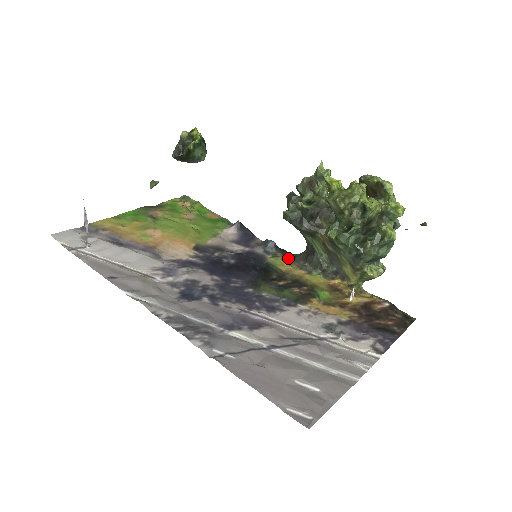
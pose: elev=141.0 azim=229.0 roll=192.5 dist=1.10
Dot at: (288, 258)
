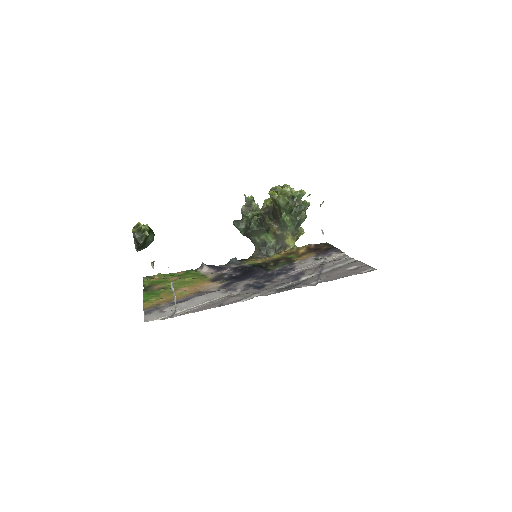
Dot at: (250, 260)
